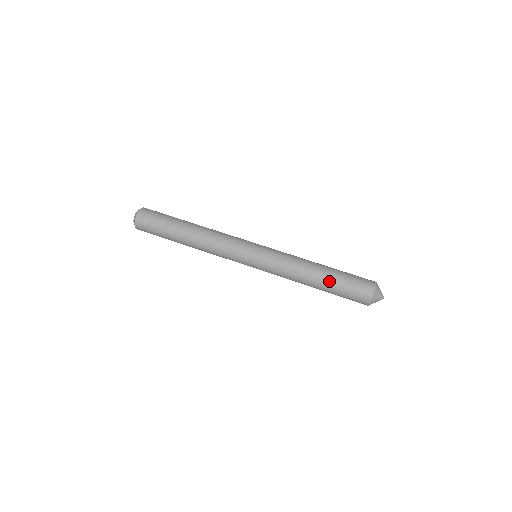
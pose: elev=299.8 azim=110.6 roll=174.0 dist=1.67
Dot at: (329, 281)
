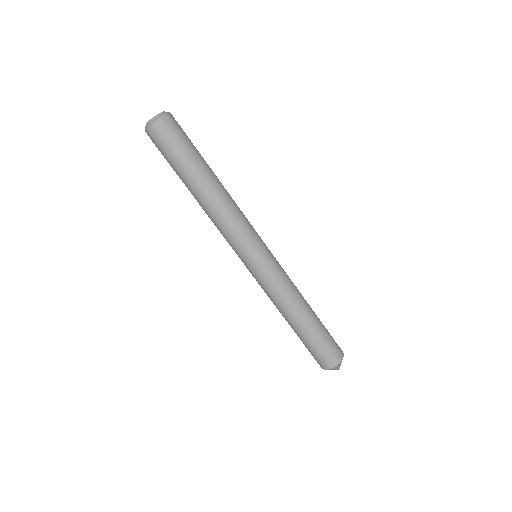
Dot at: (313, 327)
